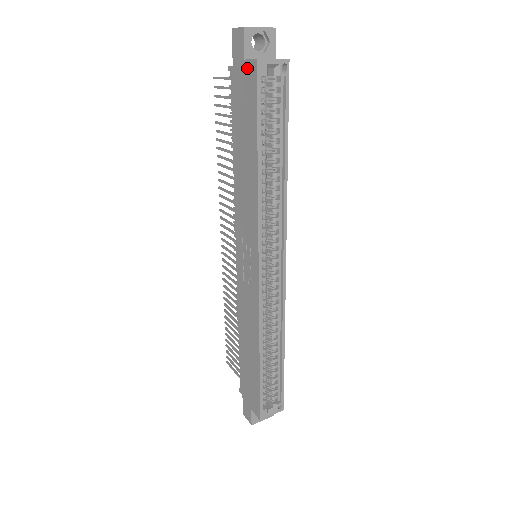
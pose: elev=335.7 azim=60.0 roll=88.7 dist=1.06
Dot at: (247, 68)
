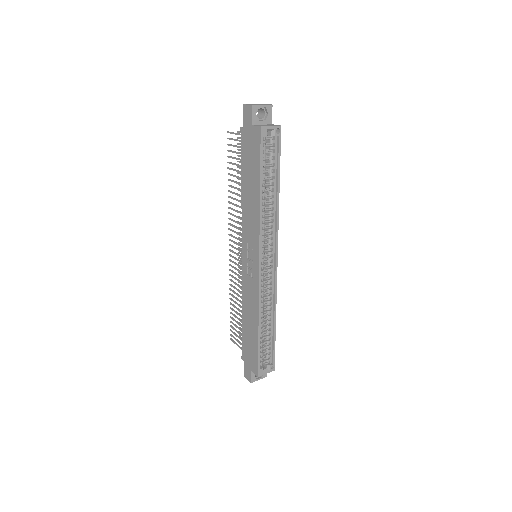
Dot at: (254, 131)
